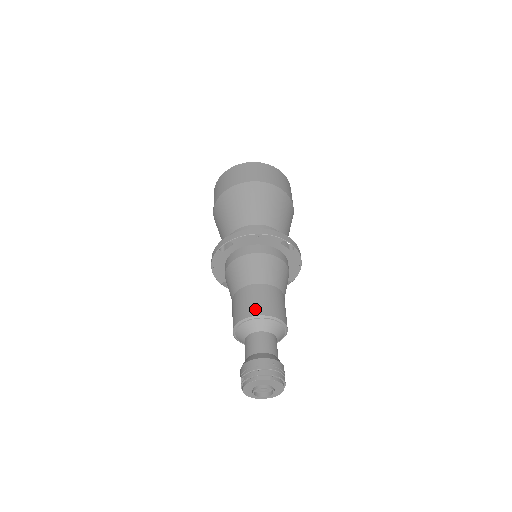
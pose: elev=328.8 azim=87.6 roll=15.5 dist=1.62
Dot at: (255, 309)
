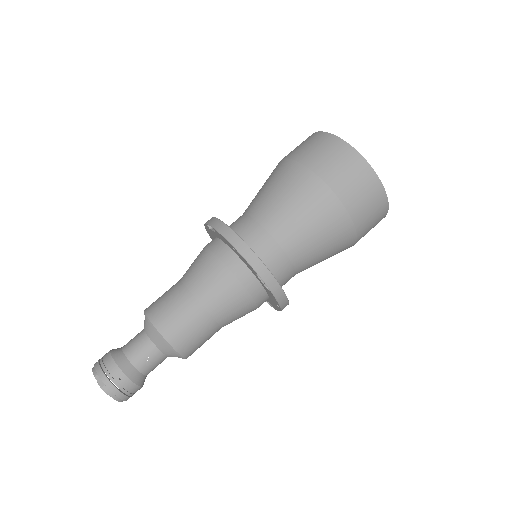
Dot at: (159, 317)
